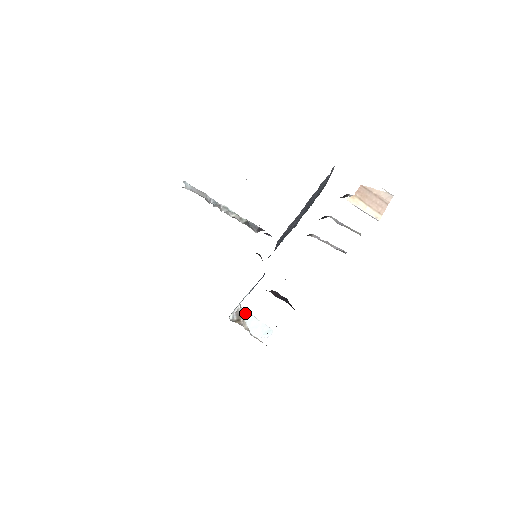
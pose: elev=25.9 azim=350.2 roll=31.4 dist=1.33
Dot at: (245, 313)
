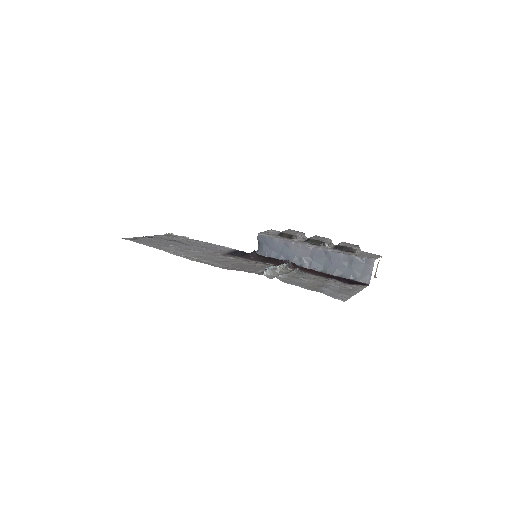
Dot at: occluded
